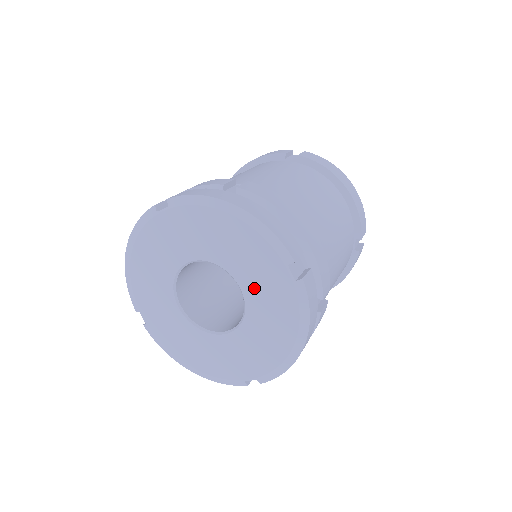
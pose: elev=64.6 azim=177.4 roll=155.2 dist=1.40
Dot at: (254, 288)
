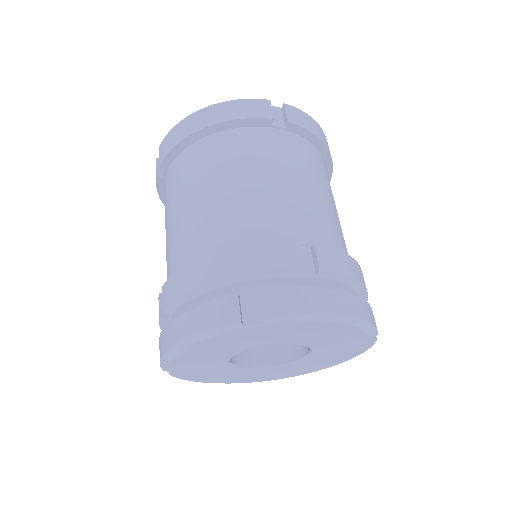
Dot at: (327, 349)
